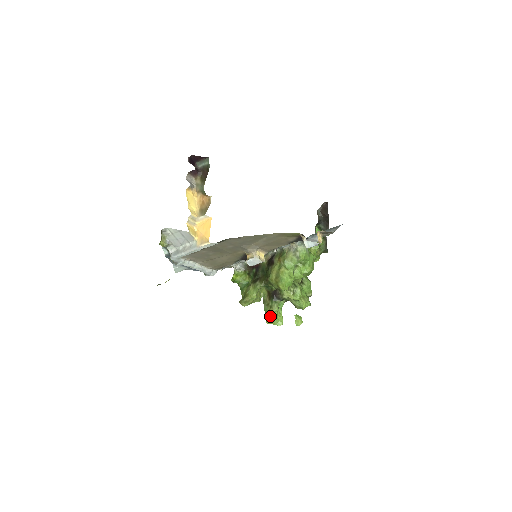
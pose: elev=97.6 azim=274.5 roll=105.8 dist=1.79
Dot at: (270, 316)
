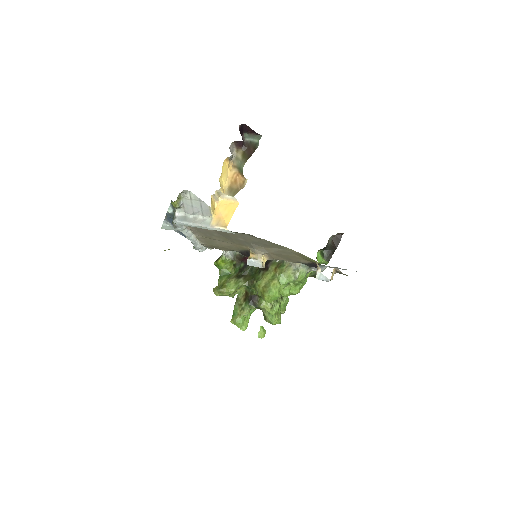
Dot at: (238, 317)
